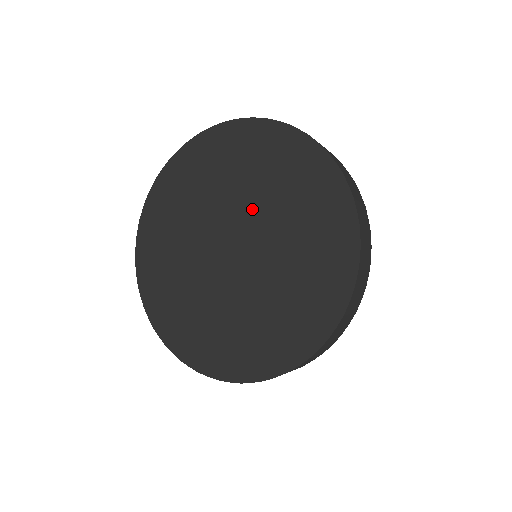
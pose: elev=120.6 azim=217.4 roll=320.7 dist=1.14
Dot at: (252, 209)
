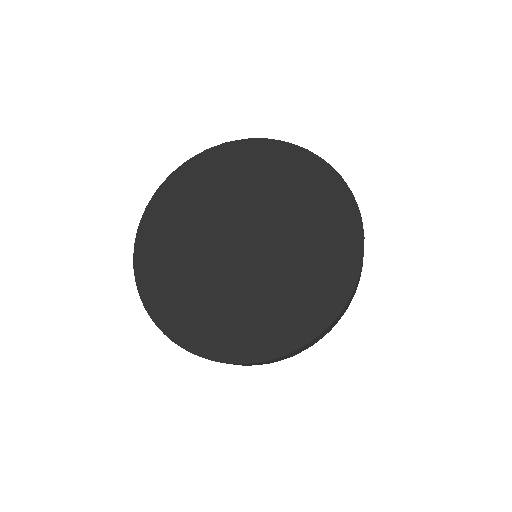
Dot at: (254, 206)
